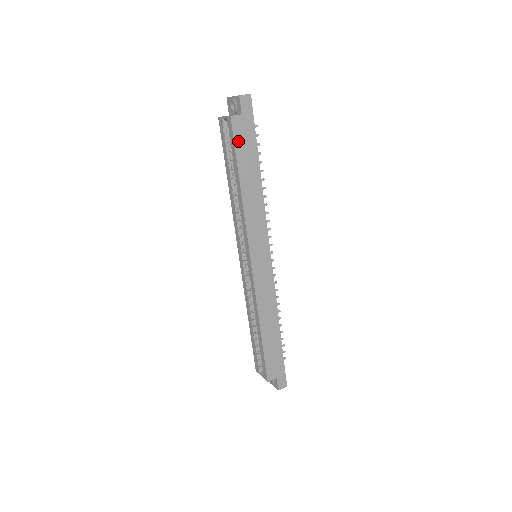
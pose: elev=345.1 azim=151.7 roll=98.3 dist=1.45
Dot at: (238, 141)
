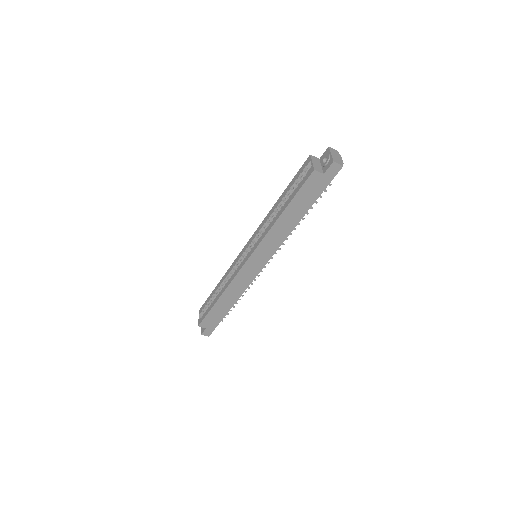
Dot at: (305, 188)
